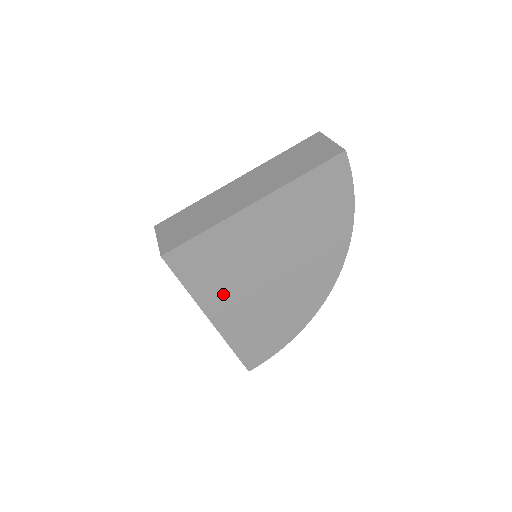
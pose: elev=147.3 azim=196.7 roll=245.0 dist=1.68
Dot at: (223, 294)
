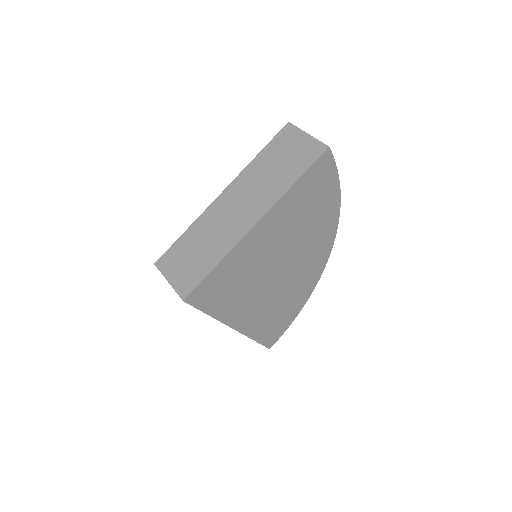
Dot at: (241, 304)
